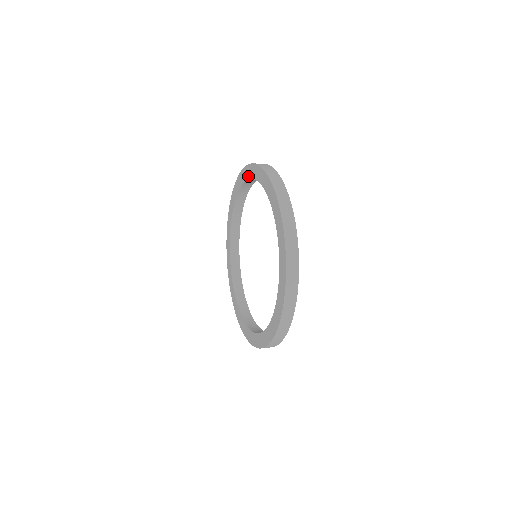
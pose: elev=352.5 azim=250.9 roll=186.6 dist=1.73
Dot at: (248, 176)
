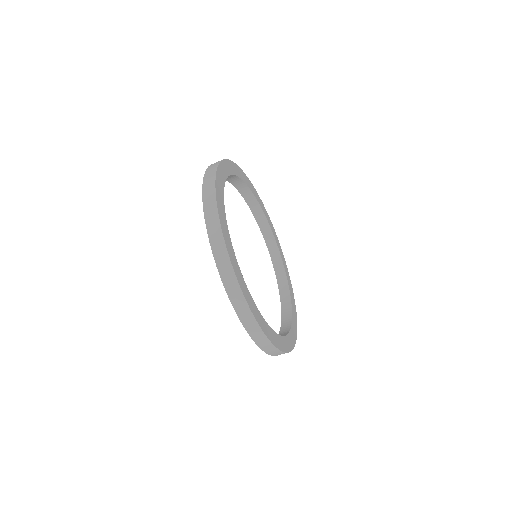
Dot at: (277, 278)
